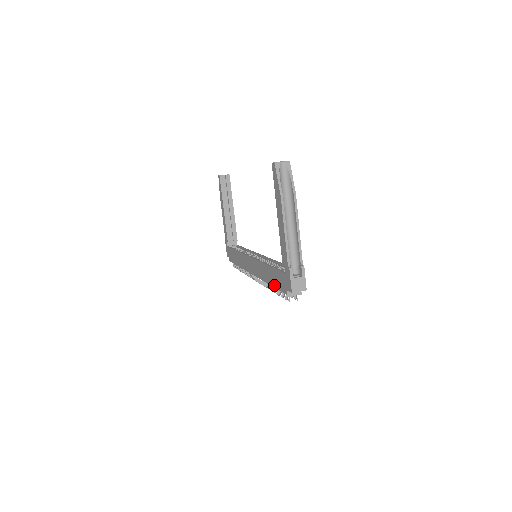
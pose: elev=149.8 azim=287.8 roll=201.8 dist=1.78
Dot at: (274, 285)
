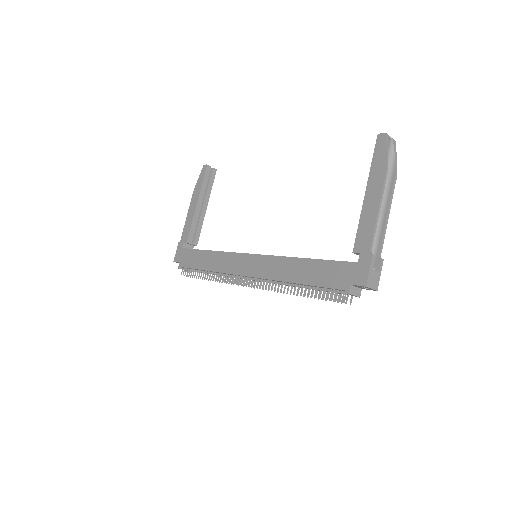
Dot at: (312, 282)
